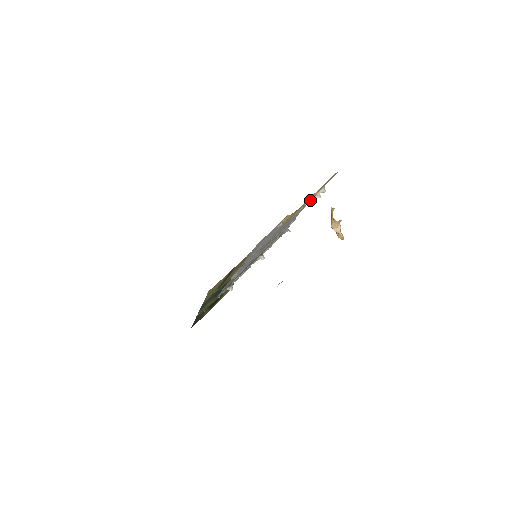
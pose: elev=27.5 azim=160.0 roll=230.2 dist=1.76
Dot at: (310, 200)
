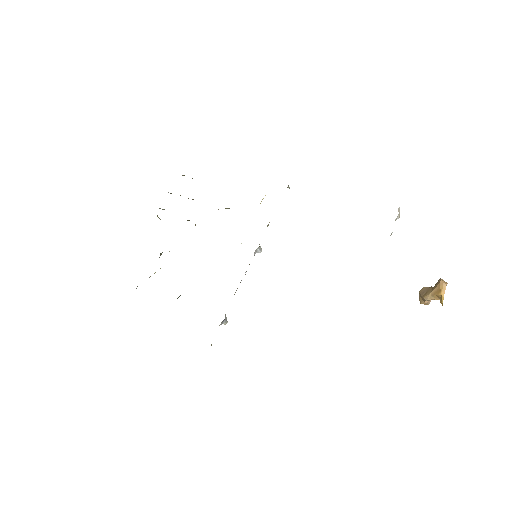
Dot at: occluded
